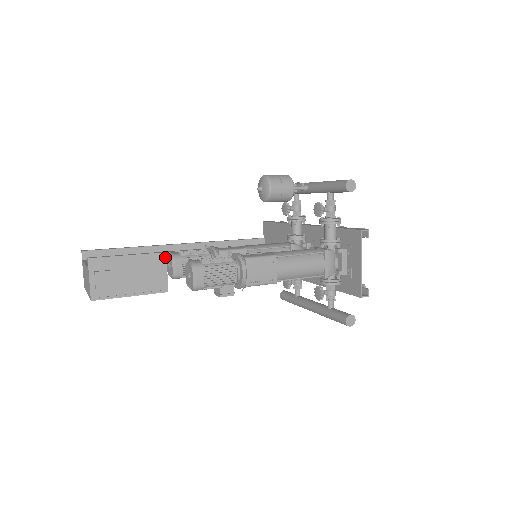
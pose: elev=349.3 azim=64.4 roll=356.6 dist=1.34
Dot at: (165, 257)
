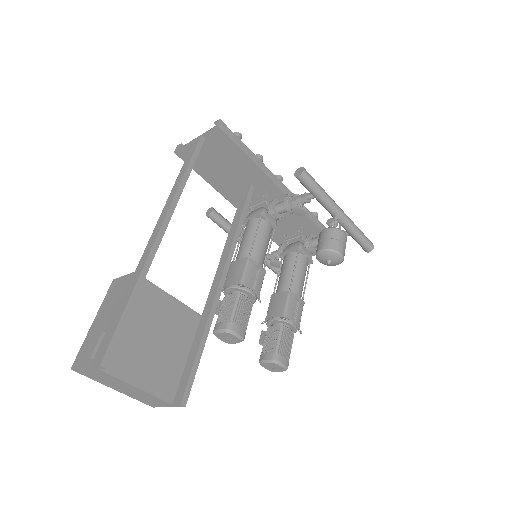
Dot at: (209, 319)
